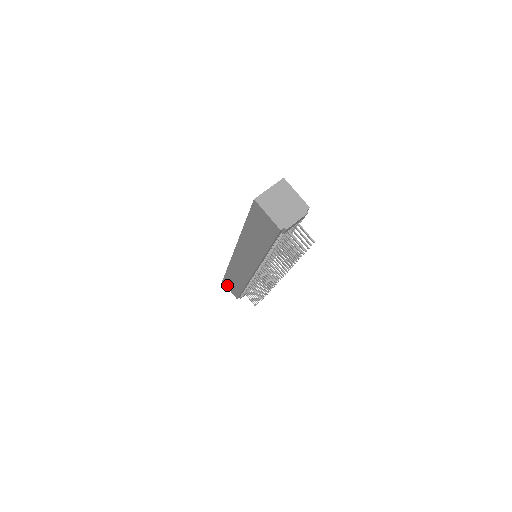
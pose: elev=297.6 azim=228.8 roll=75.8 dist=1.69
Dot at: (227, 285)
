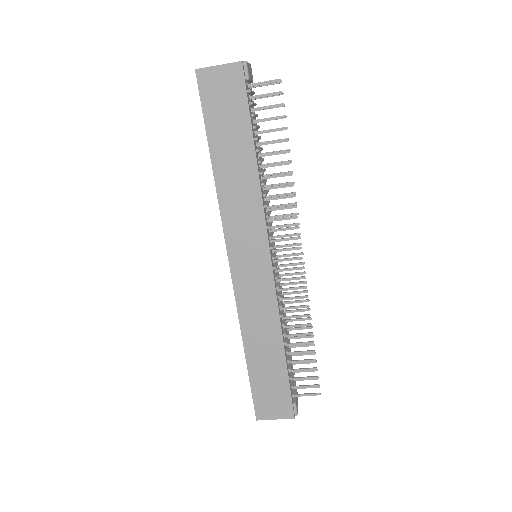
Dot at: (266, 411)
